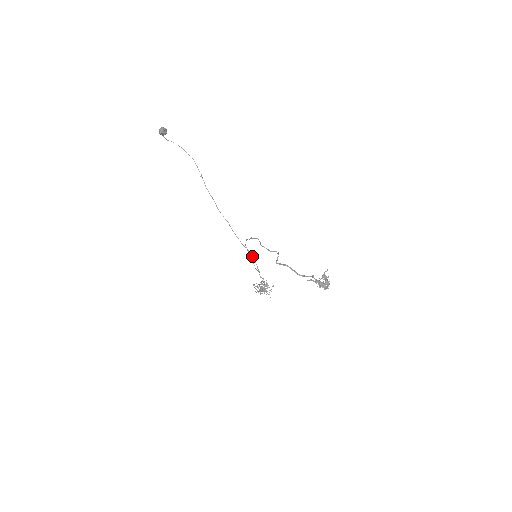
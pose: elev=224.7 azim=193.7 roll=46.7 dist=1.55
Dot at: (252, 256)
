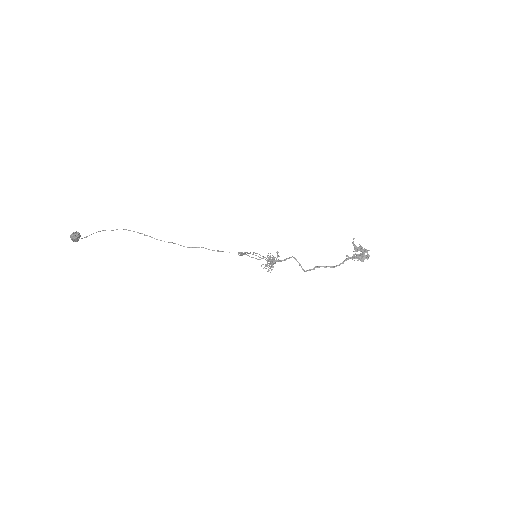
Dot at: occluded
